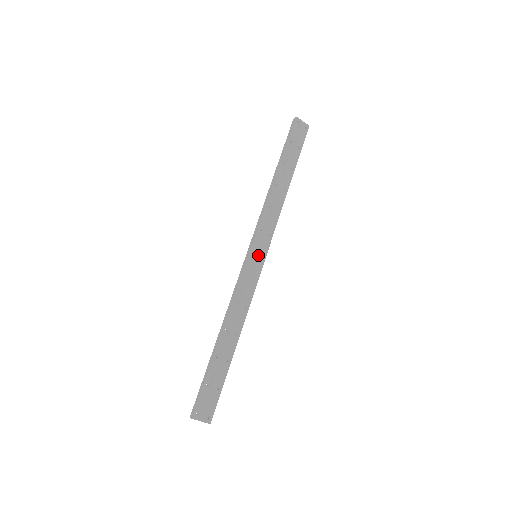
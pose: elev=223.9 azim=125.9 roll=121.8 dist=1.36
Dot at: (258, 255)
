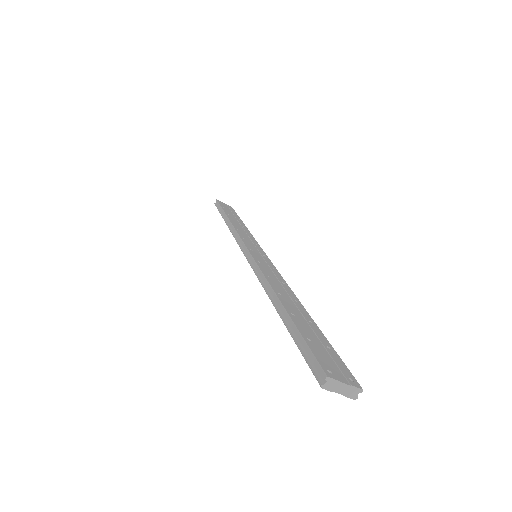
Dot at: (258, 253)
